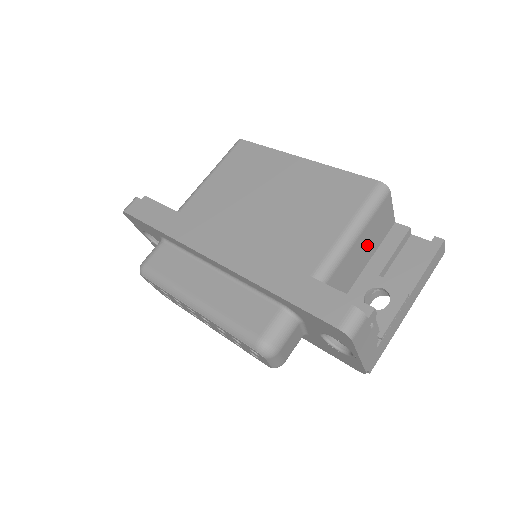
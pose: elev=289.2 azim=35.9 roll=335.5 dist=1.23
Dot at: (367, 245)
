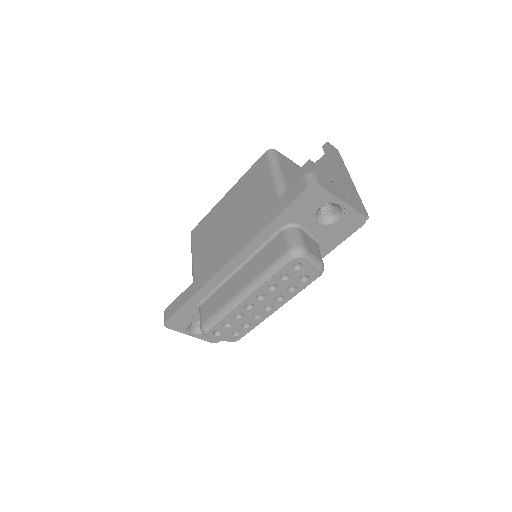
Dot at: (296, 180)
